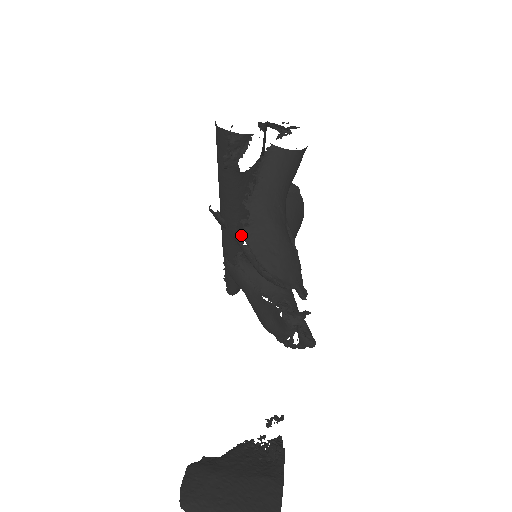
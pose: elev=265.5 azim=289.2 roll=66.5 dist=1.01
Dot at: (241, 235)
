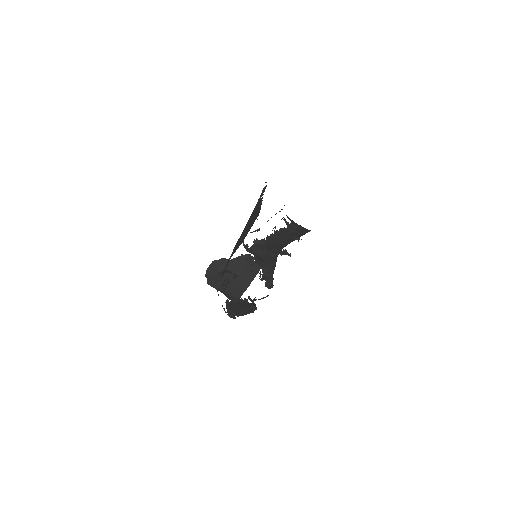
Dot at: occluded
